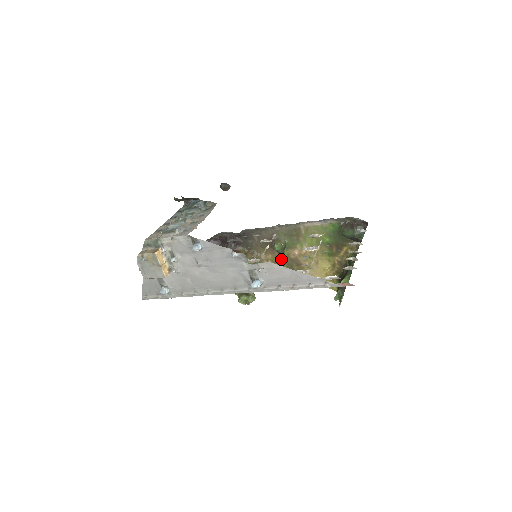
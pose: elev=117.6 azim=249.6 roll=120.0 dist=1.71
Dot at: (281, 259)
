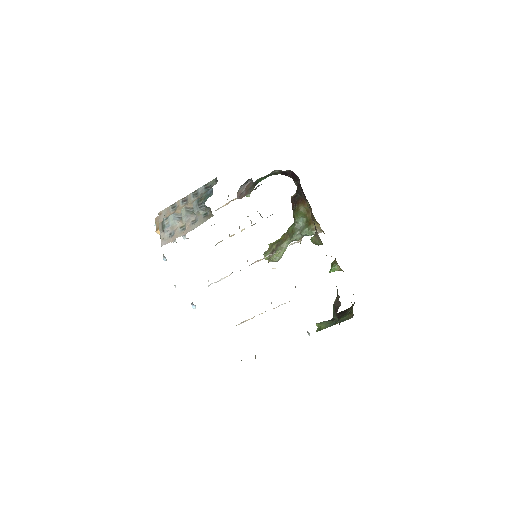
Dot at: occluded
